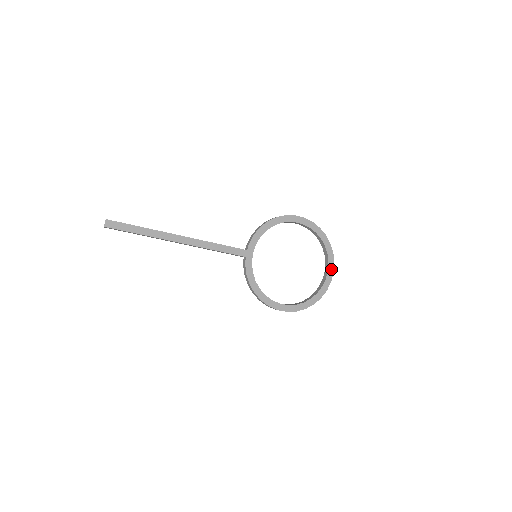
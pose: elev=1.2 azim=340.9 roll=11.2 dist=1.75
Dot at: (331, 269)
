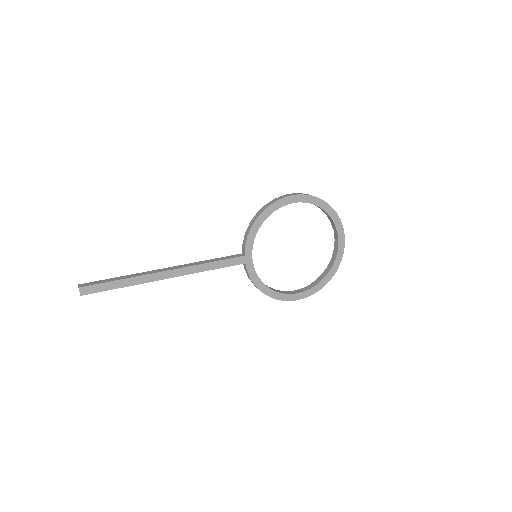
Dot at: (341, 238)
